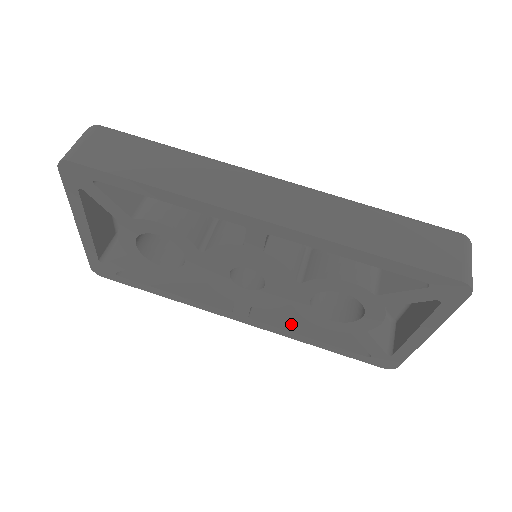
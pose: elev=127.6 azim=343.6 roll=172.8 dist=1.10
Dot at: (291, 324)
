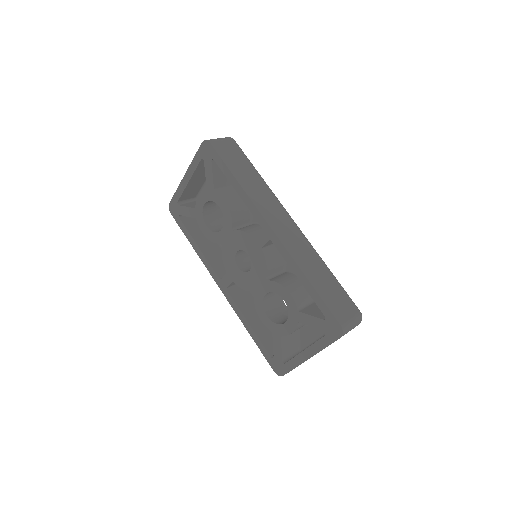
Dot at: (245, 310)
